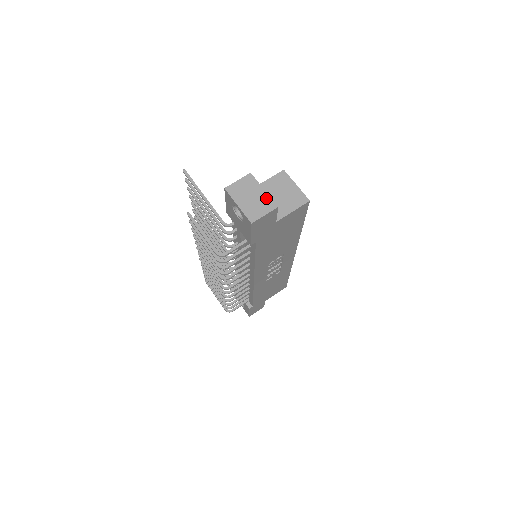
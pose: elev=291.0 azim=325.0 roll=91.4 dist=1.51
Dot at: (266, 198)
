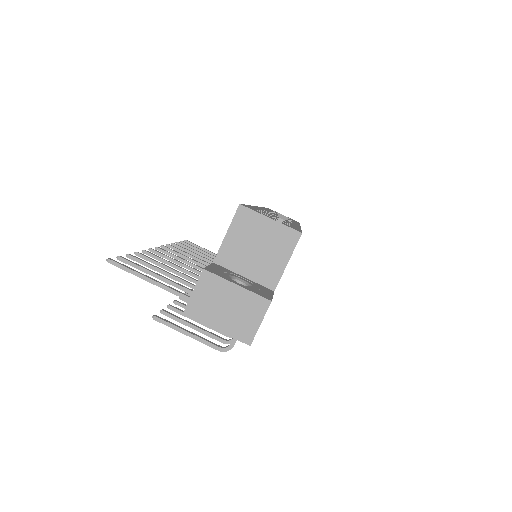
Dot at: (247, 297)
